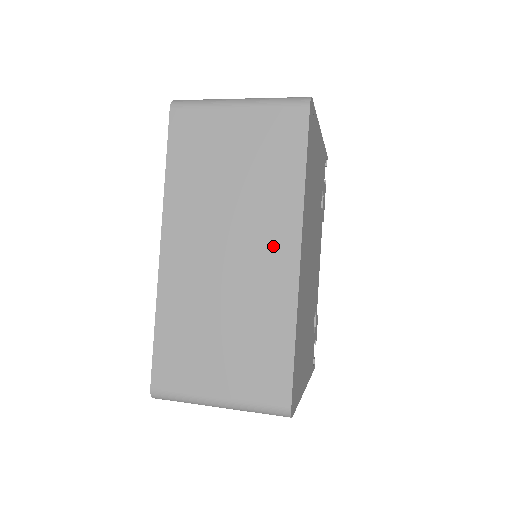
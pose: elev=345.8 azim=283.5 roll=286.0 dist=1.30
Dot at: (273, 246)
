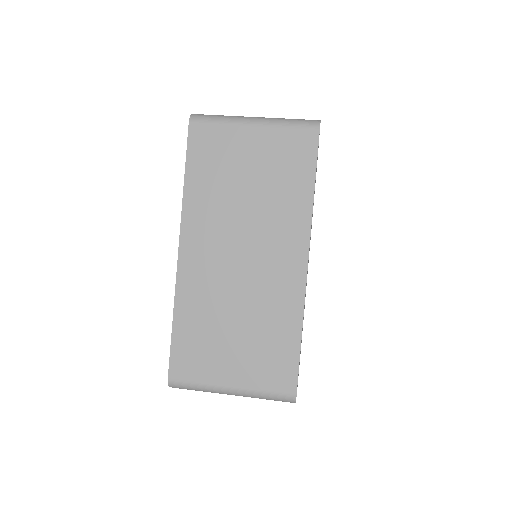
Dot at: (284, 254)
